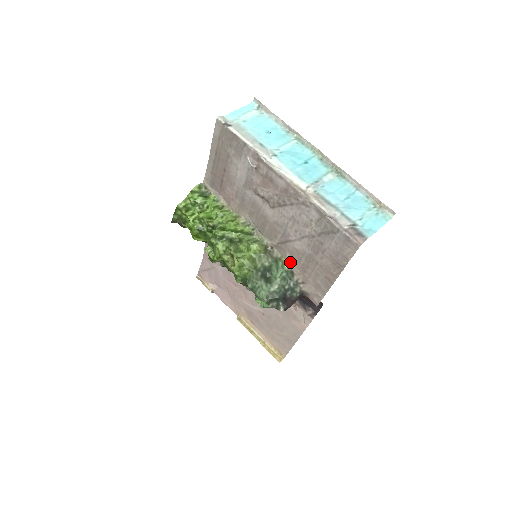
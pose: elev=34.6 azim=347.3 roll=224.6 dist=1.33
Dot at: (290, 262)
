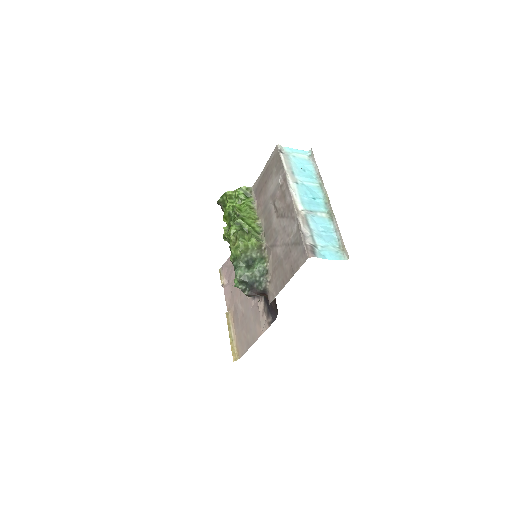
Dot at: (270, 262)
